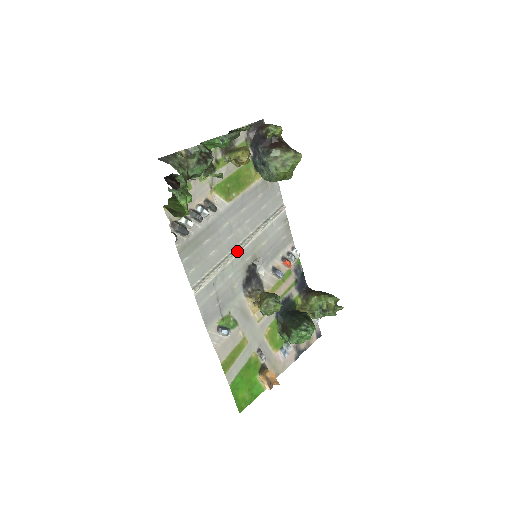
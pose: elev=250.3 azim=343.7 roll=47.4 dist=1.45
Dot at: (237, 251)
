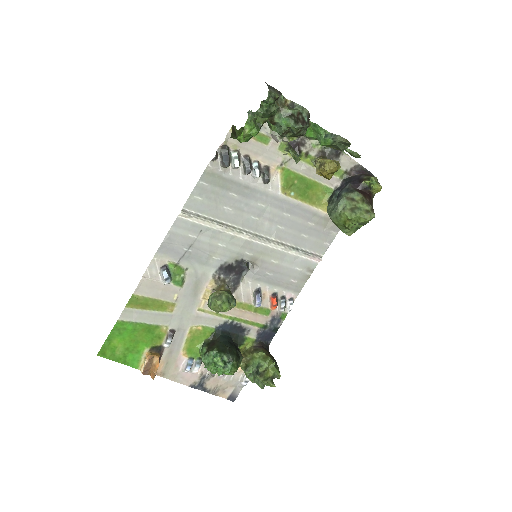
Dot at: (247, 235)
